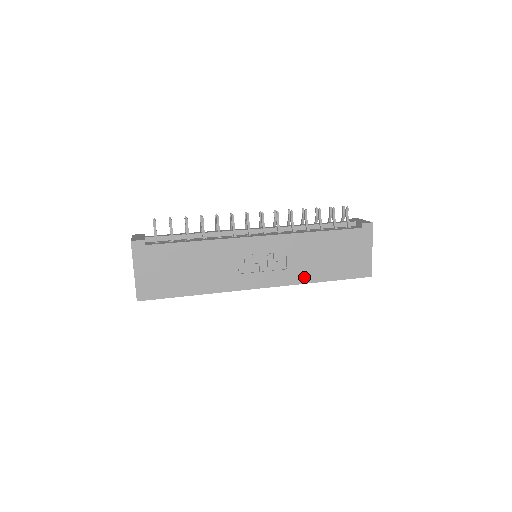
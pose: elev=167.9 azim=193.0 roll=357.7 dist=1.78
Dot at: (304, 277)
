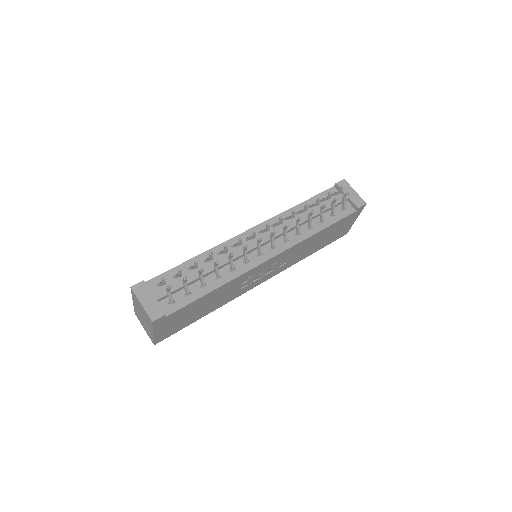
Dot at: (297, 260)
